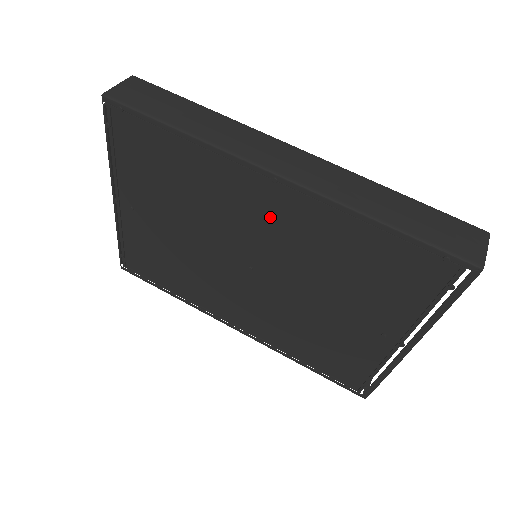
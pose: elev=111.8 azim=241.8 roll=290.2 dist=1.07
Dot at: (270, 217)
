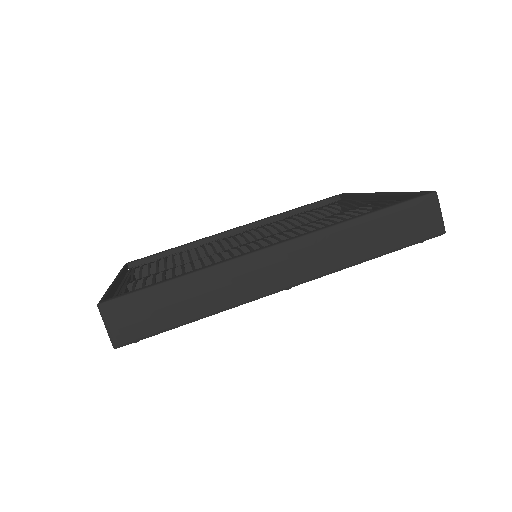
Dot at: occluded
